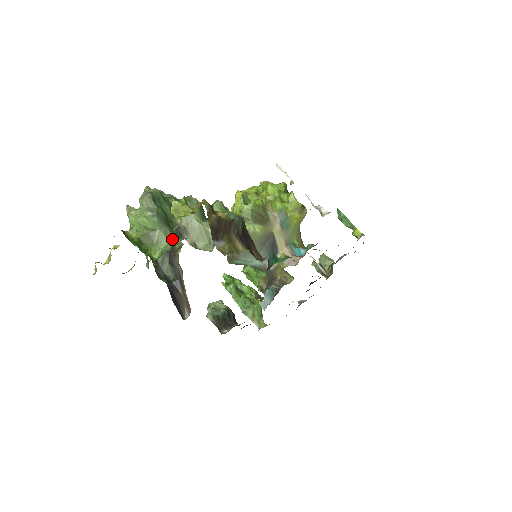
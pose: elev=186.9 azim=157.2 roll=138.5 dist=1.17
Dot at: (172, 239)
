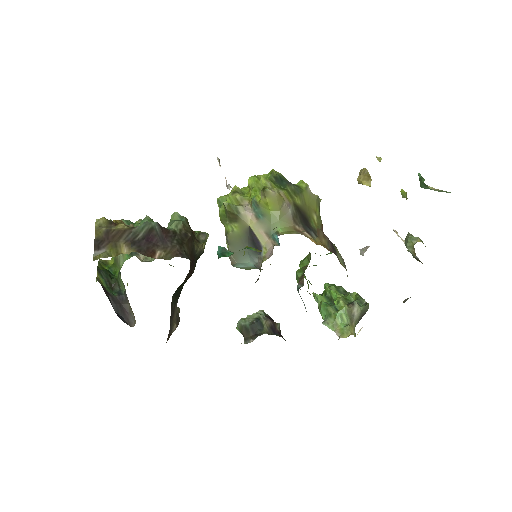
Dot at: occluded
